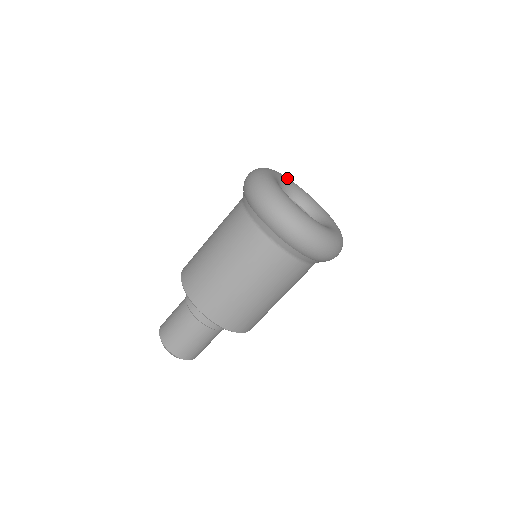
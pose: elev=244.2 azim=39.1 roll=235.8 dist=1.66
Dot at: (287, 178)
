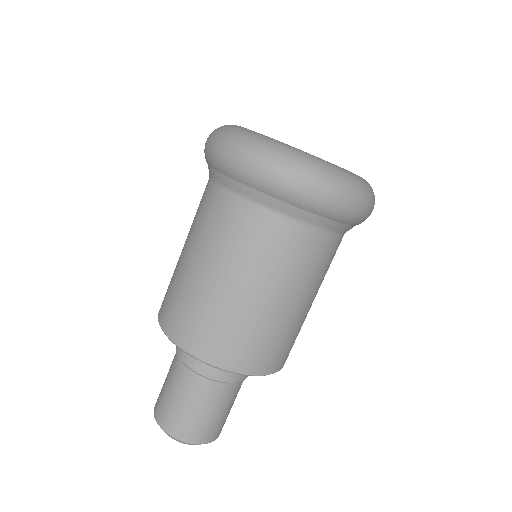
Dot at: occluded
